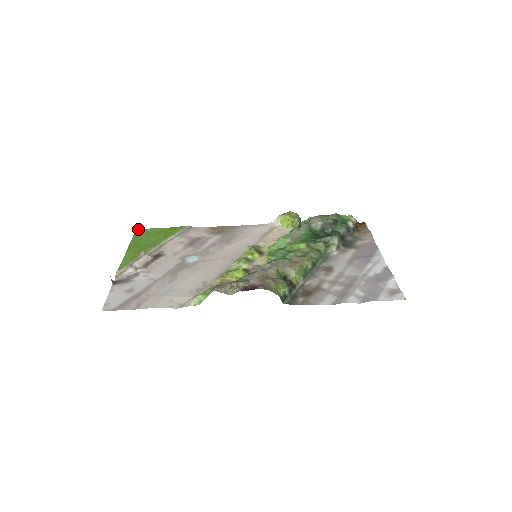
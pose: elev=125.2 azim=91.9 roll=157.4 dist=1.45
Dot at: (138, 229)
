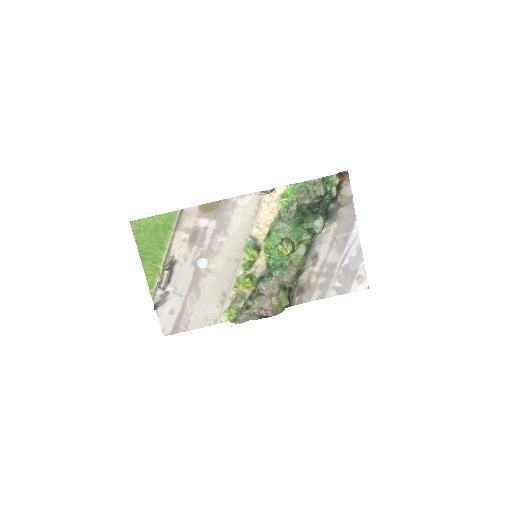
Dot at: (132, 222)
